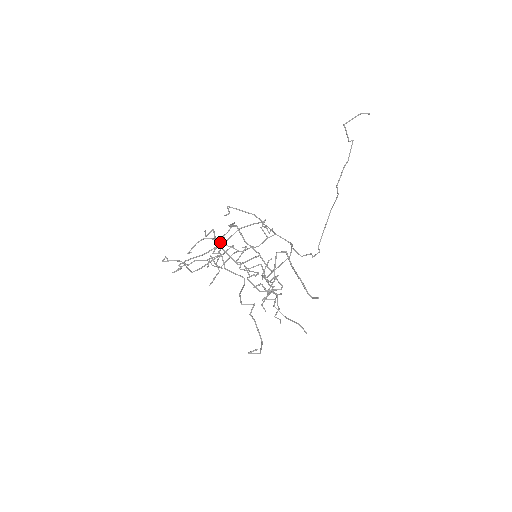
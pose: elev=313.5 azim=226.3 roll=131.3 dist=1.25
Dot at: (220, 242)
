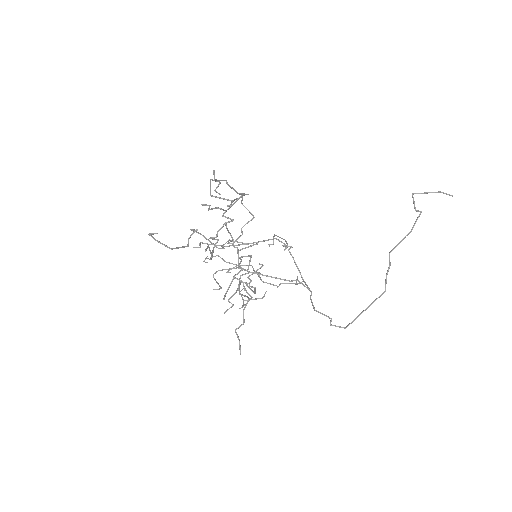
Dot at: occluded
